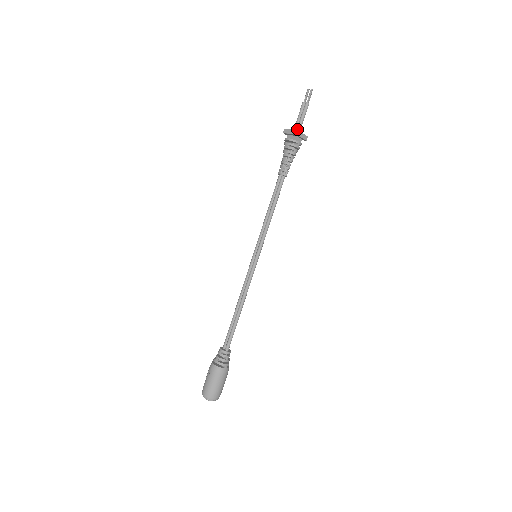
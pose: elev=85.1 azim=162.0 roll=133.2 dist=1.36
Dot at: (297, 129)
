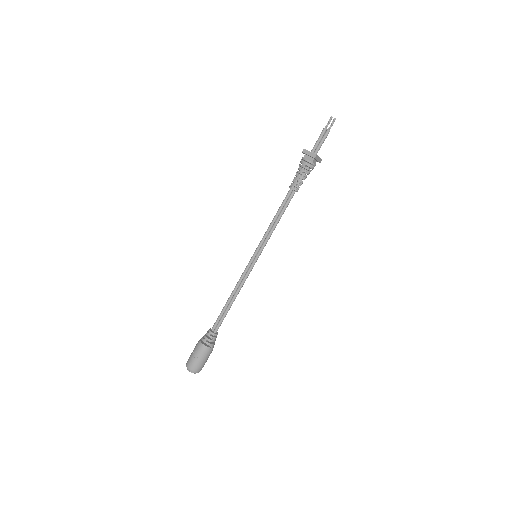
Dot at: (315, 152)
